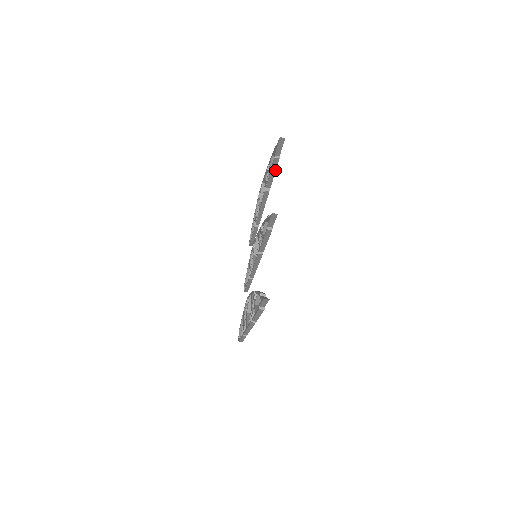
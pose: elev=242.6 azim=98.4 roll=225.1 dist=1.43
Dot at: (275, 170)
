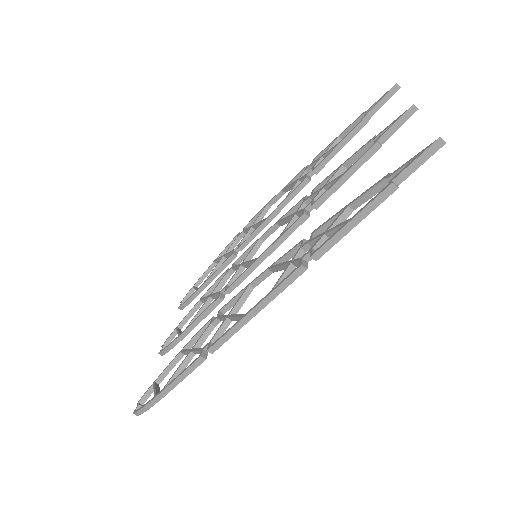
Dot at: (349, 139)
